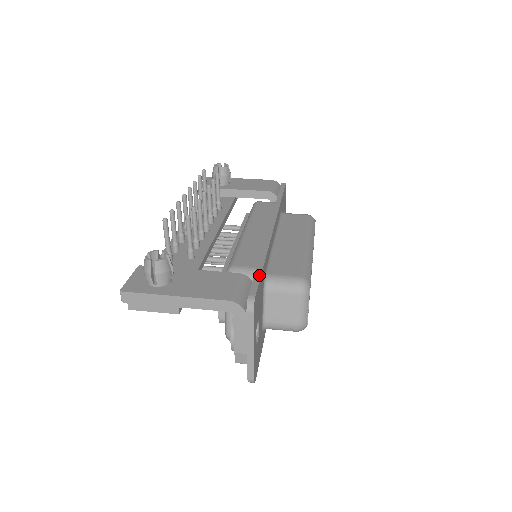
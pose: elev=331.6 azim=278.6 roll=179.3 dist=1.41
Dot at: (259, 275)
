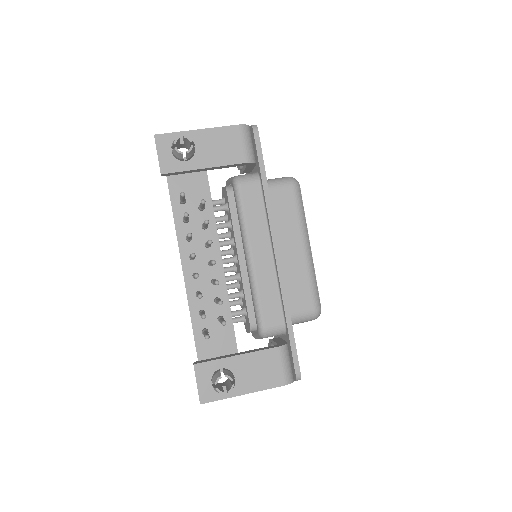
Dot at: (294, 345)
